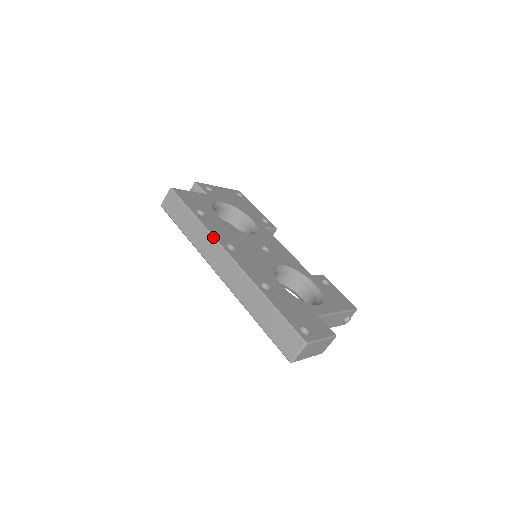
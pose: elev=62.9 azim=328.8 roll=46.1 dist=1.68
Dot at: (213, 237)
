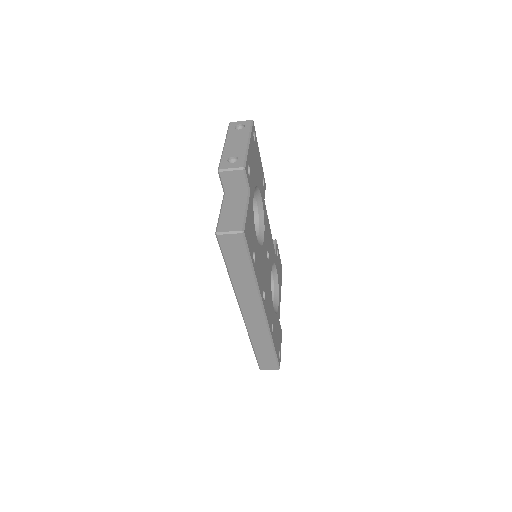
Dot at: (260, 295)
